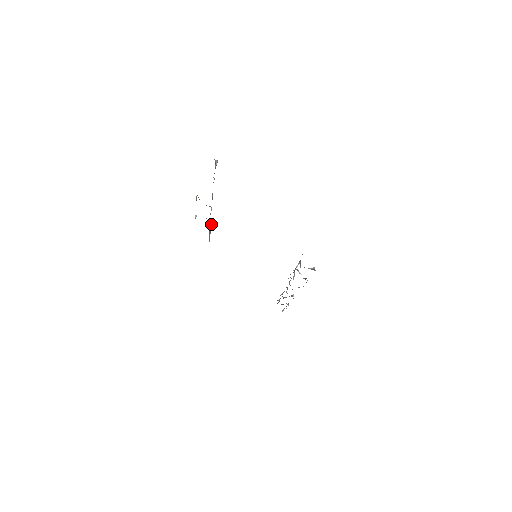
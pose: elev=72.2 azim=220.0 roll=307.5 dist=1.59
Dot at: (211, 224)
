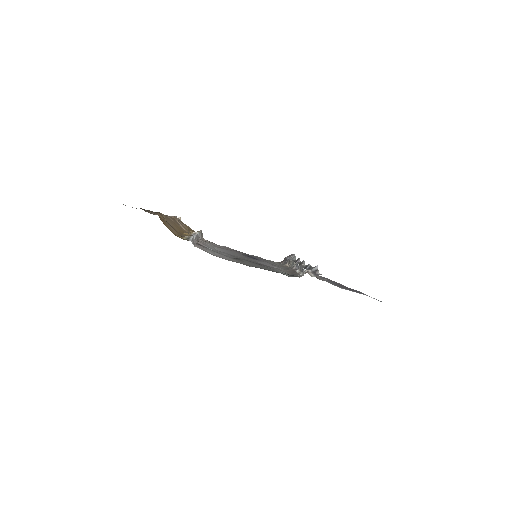
Dot at: (200, 233)
